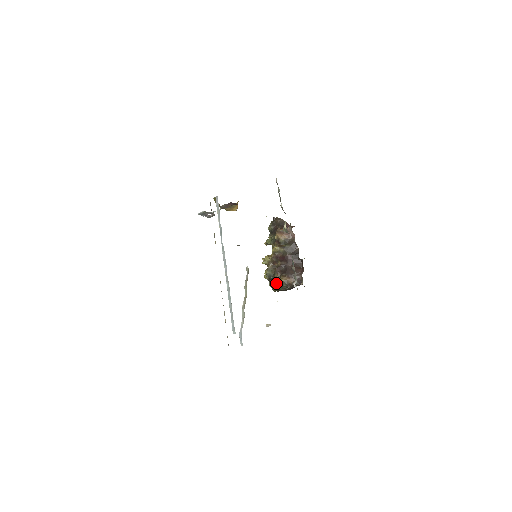
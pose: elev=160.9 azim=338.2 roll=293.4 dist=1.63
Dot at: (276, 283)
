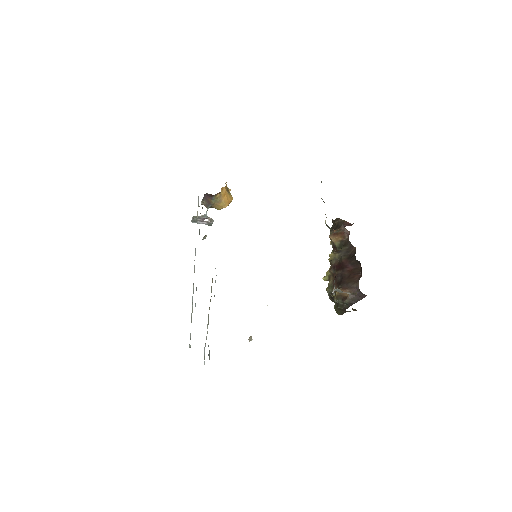
Dot at: occluded
